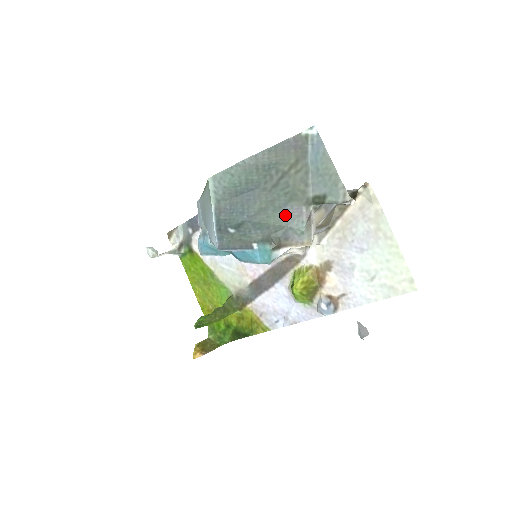
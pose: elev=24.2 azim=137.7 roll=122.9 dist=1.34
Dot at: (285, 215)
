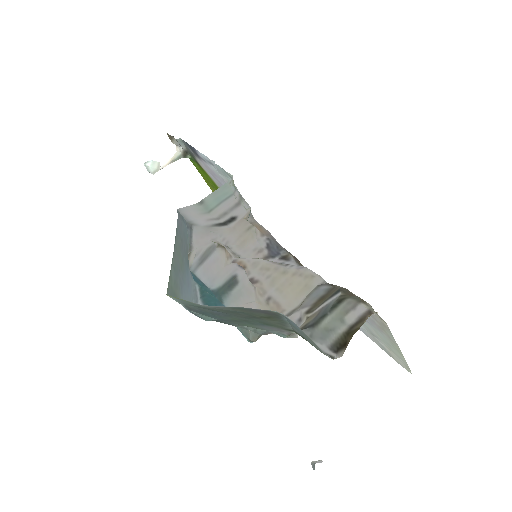
Dot at: (263, 327)
